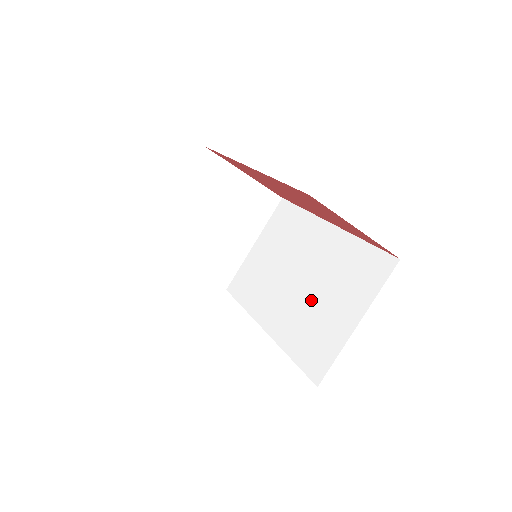
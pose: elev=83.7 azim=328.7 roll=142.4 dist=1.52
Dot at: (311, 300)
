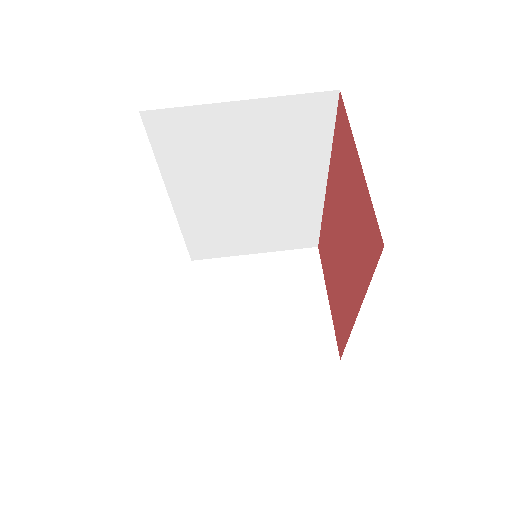
Dot at: occluded
